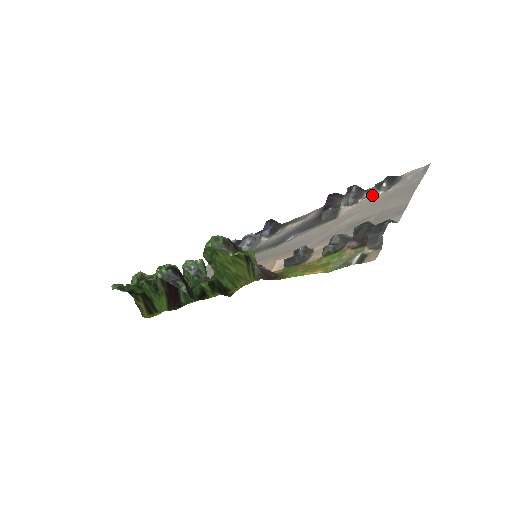
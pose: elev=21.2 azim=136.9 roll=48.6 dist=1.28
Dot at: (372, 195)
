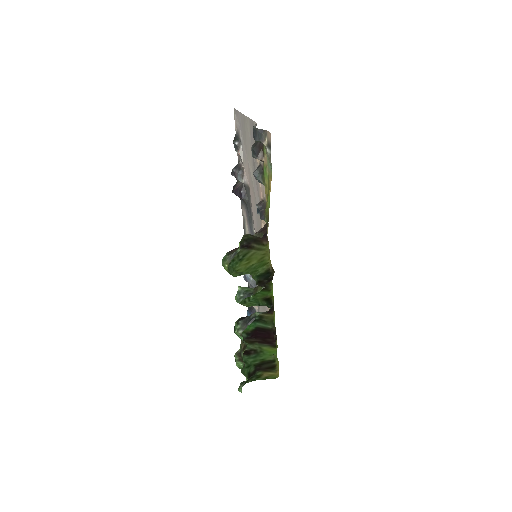
Dot at: (241, 155)
